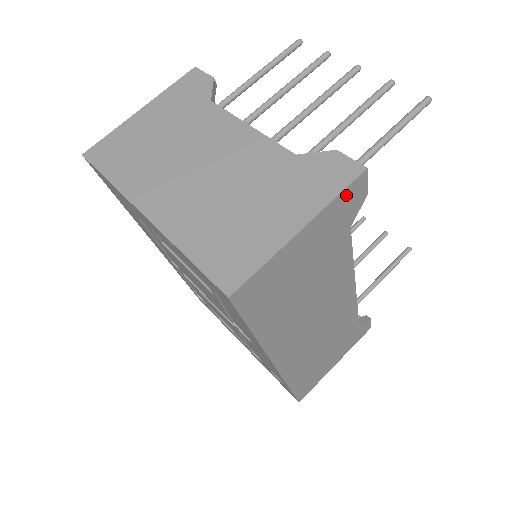
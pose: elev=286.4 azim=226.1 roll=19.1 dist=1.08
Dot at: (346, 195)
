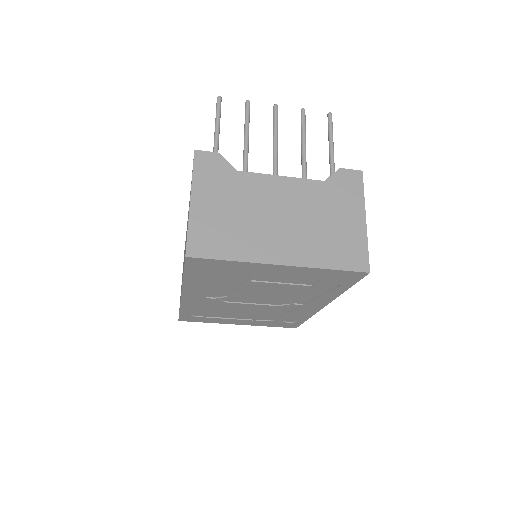
Dot at: occluded
